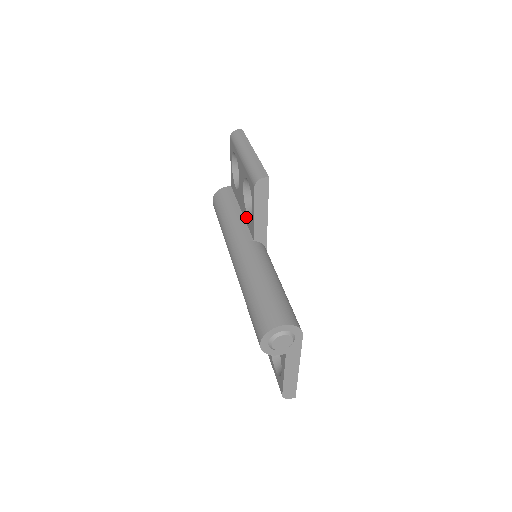
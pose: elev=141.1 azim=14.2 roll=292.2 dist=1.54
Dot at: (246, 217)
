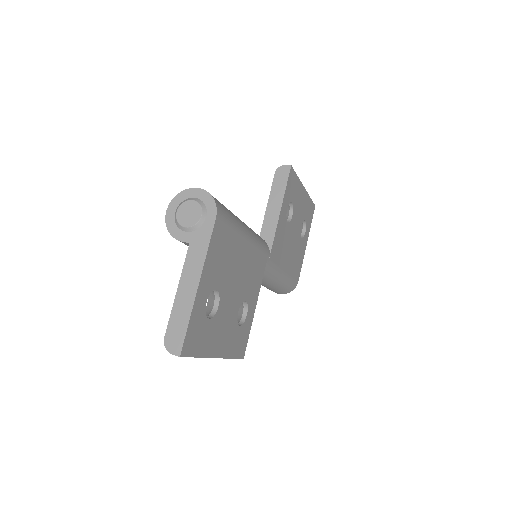
Dot at: occluded
